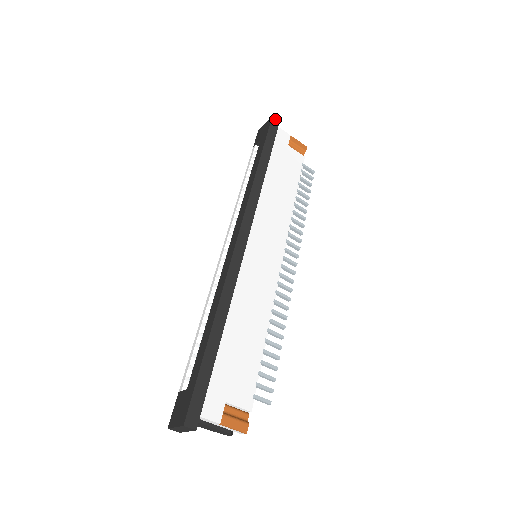
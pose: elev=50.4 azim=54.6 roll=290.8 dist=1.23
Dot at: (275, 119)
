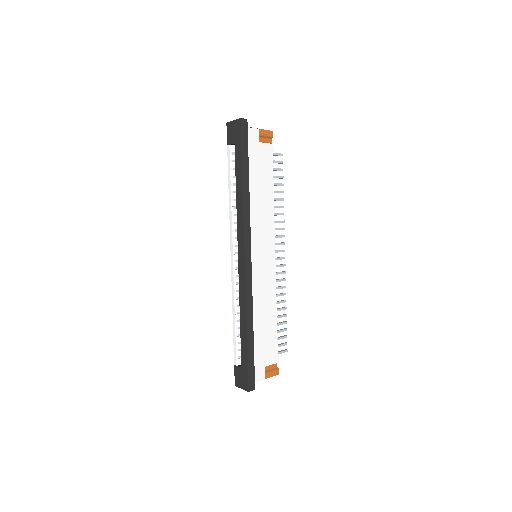
Dot at: (243, 120)
